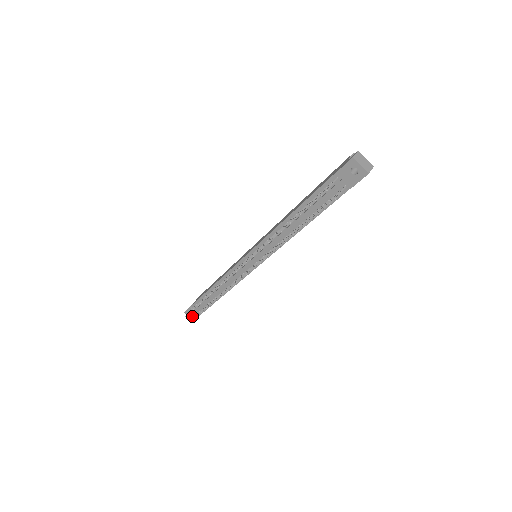
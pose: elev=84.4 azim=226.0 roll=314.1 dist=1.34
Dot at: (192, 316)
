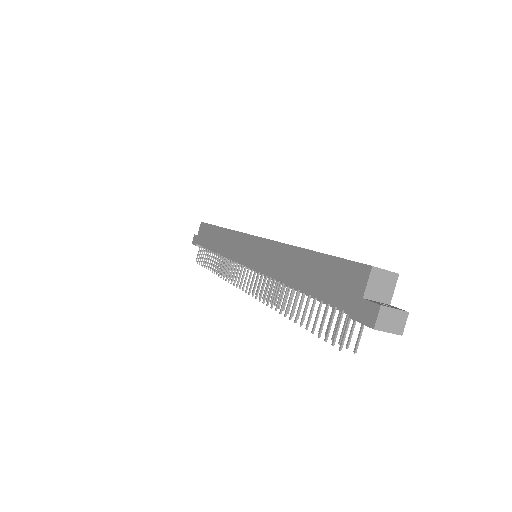
Dot at: occluded
